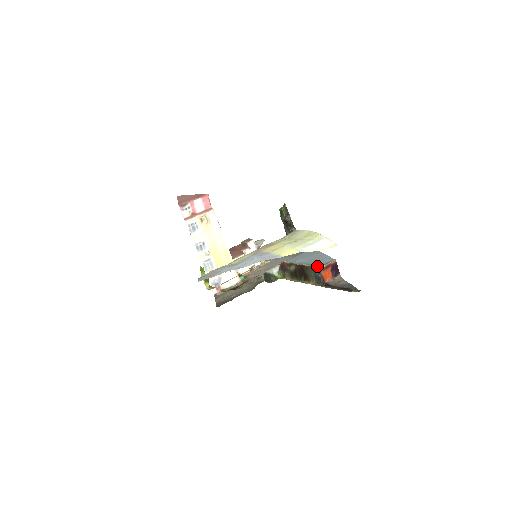
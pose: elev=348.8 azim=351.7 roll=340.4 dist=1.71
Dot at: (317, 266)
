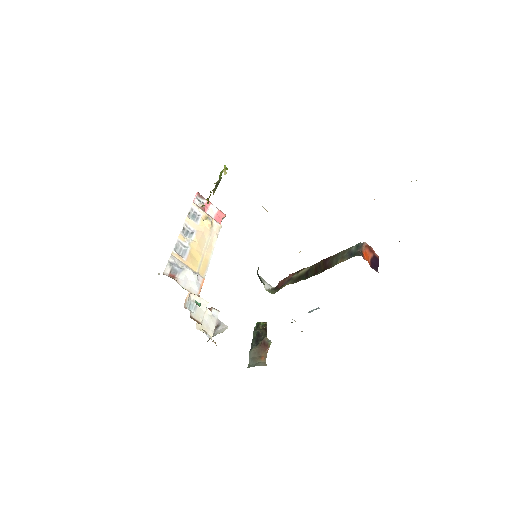
Dot at: (357, 244)
